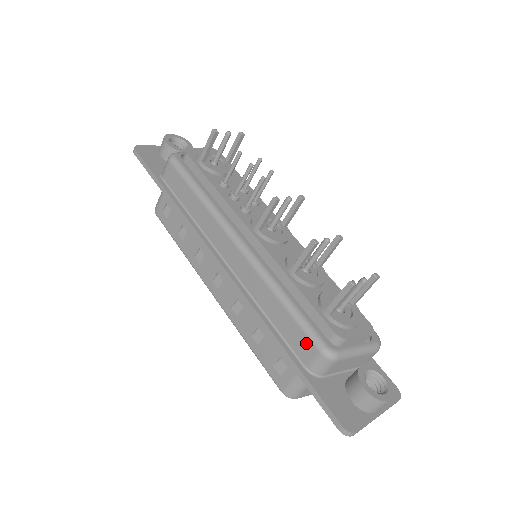
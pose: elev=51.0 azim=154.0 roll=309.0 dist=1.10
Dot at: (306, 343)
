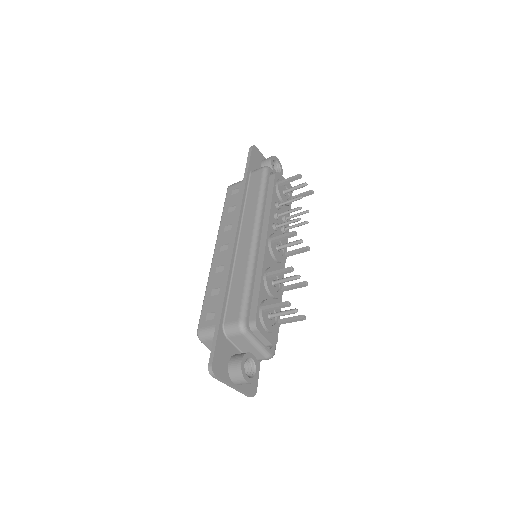
Dot at: (237, 311)
